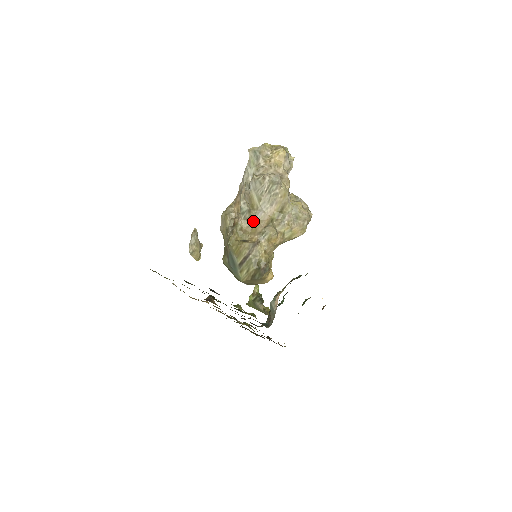
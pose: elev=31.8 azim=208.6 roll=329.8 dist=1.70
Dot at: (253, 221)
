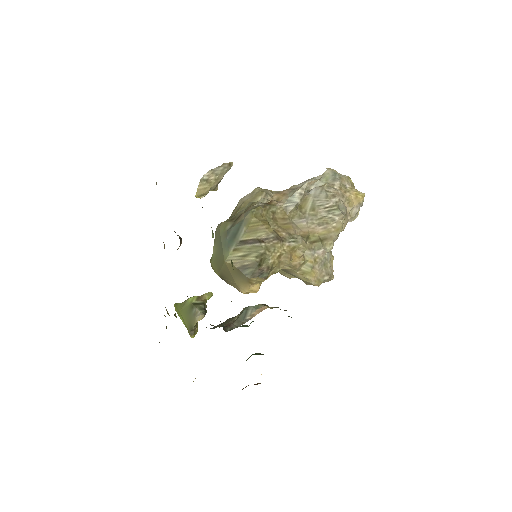
Dot at: (290, 219)
